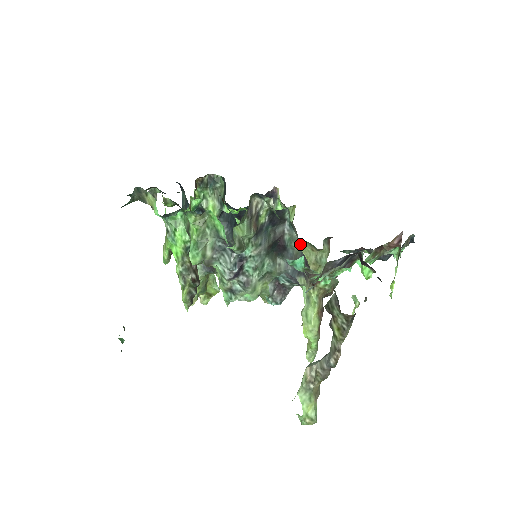
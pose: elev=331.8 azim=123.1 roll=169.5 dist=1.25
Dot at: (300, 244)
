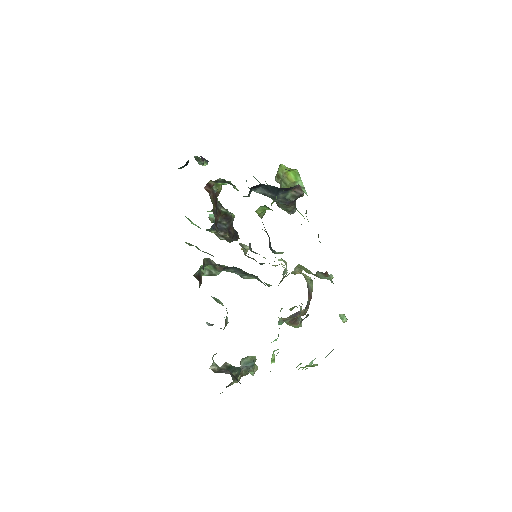
Dot at: occluded
